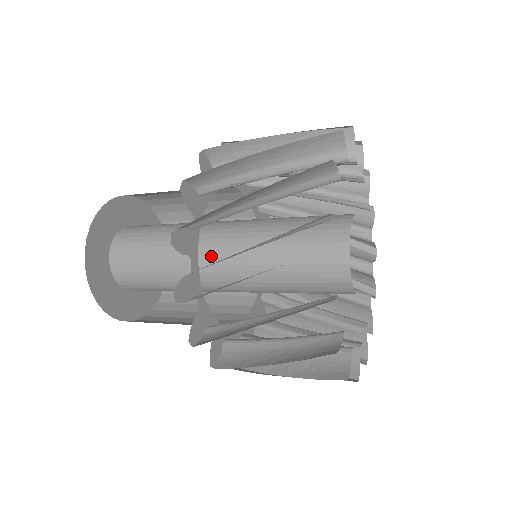
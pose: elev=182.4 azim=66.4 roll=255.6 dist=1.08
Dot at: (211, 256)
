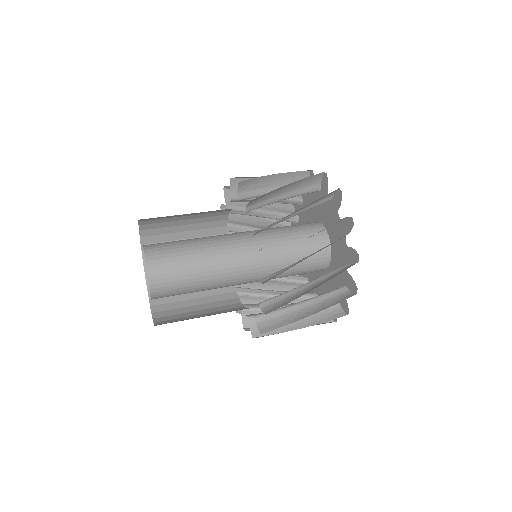
Dot at: (239, 246)
